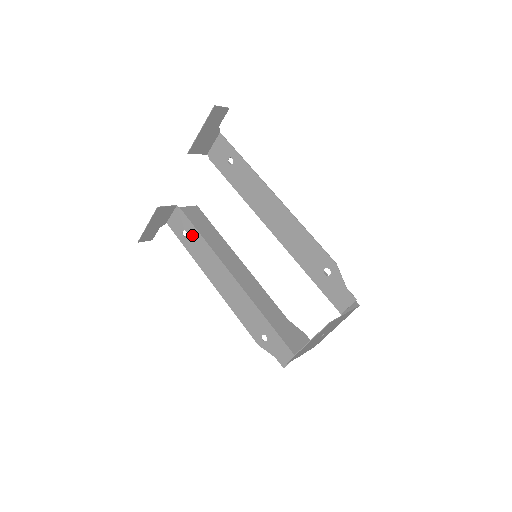
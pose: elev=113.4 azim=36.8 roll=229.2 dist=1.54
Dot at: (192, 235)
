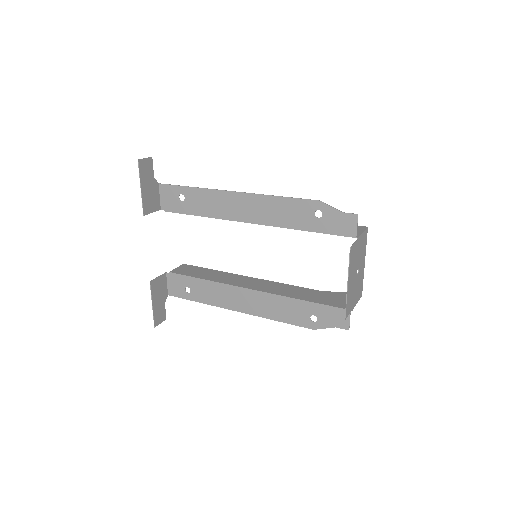
Dot at: (194, 286)
